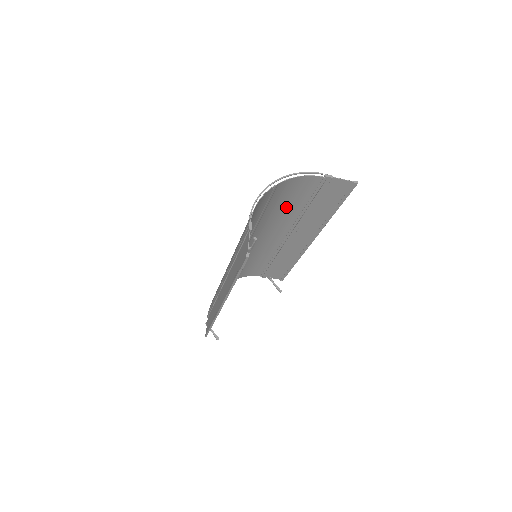
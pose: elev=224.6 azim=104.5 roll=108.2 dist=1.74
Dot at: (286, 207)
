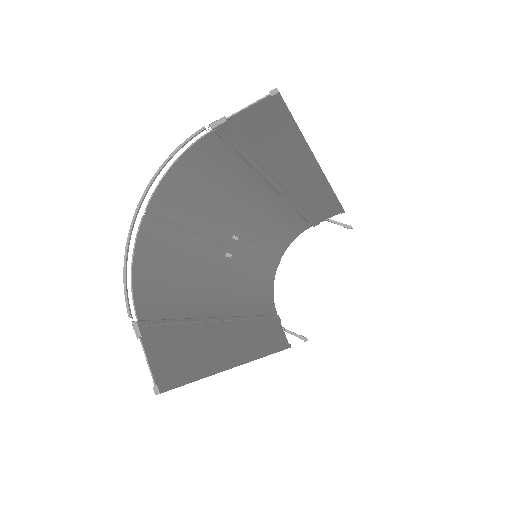
Dot at: (225, 188)
